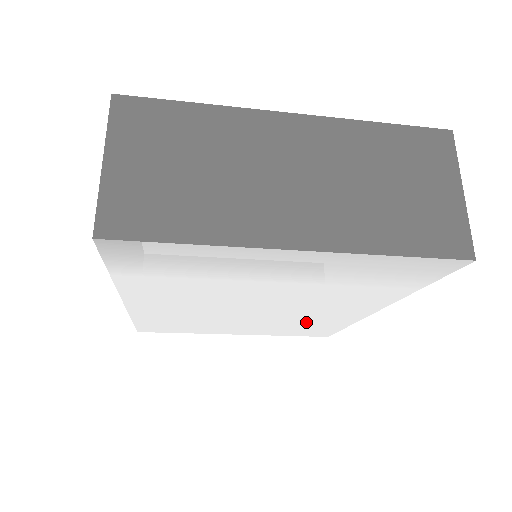
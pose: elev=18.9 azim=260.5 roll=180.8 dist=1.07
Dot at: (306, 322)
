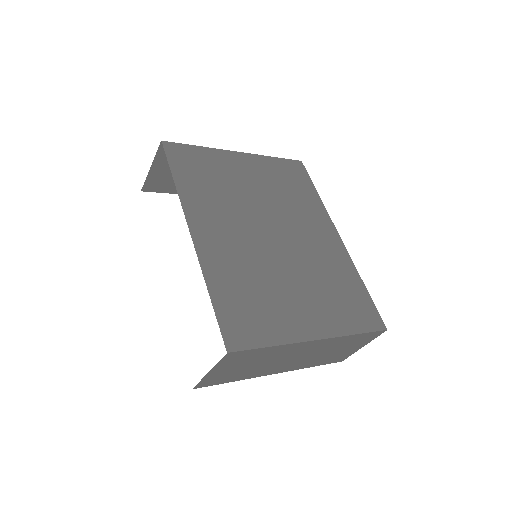
Dot at: occluded
